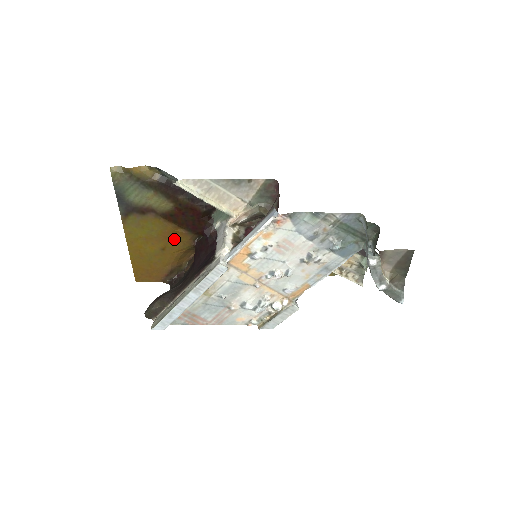
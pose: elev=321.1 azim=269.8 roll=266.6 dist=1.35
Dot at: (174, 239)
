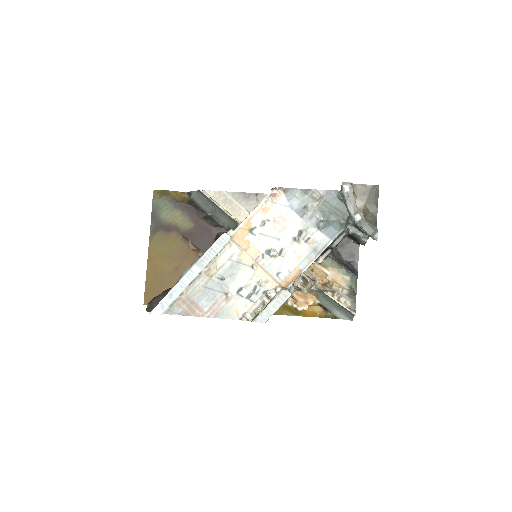
Dot at: (188, 259)
